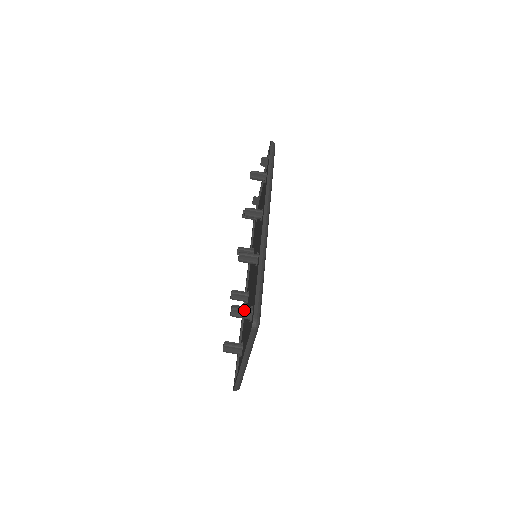
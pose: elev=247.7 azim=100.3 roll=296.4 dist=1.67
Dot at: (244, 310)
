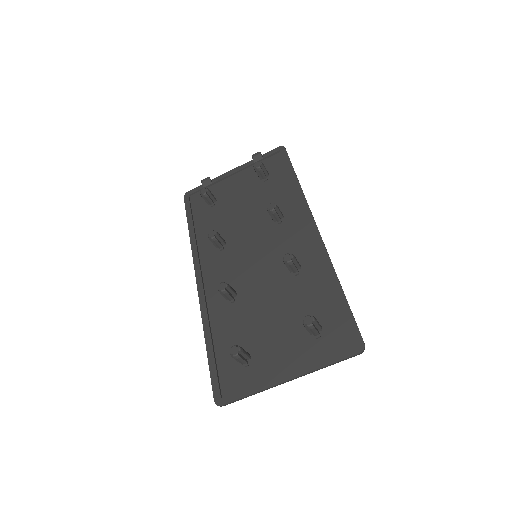
Dot at: (320, 325)
